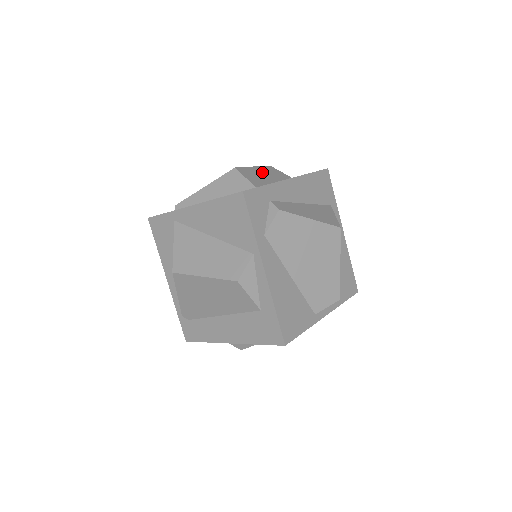
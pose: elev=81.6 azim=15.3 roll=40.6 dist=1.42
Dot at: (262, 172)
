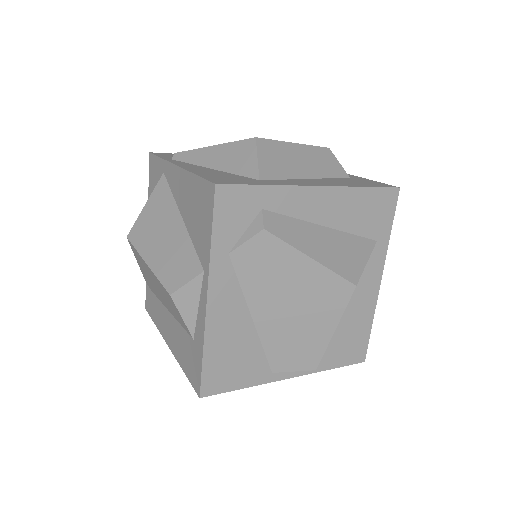
Dot at: (301, 156)
